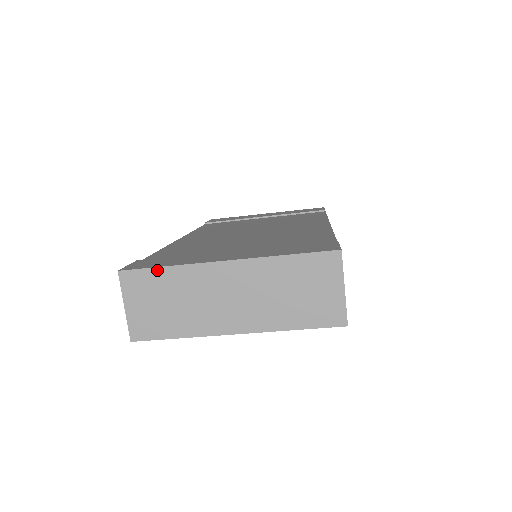
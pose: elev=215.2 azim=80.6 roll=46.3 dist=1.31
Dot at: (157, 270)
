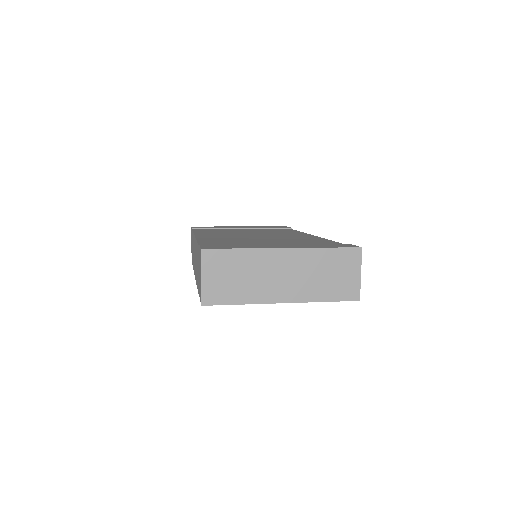
Dot at: (232, 251)
